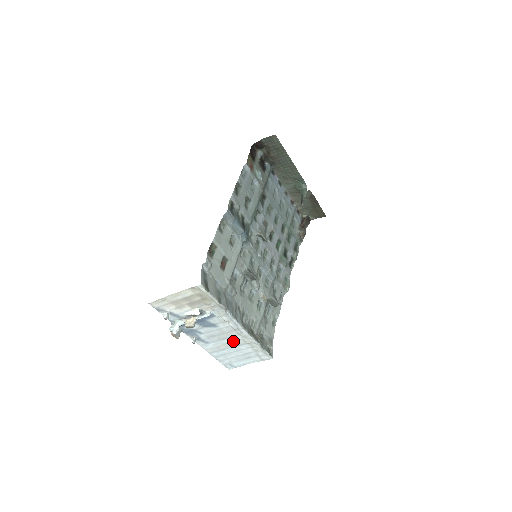
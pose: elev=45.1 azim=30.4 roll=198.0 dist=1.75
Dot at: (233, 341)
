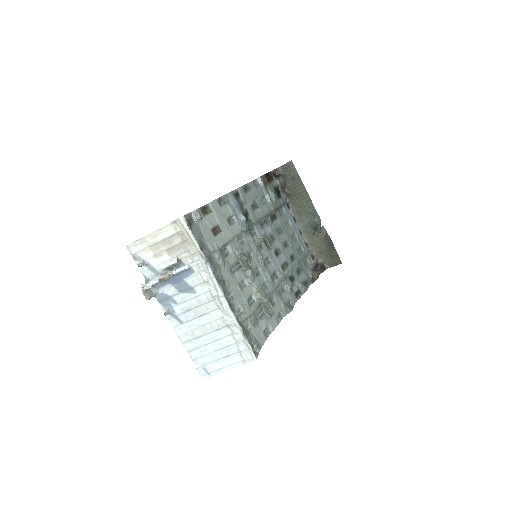
Dot at: (211, 321)
